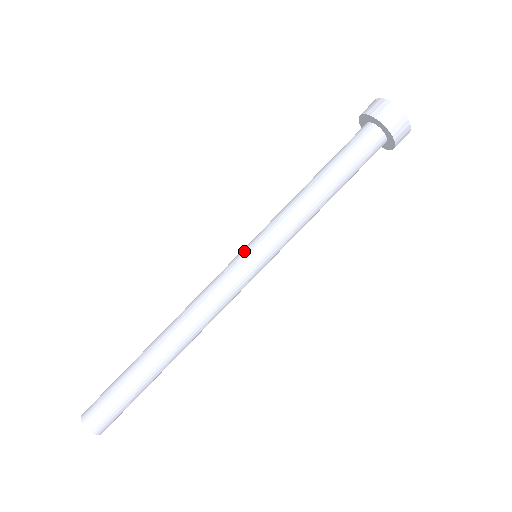
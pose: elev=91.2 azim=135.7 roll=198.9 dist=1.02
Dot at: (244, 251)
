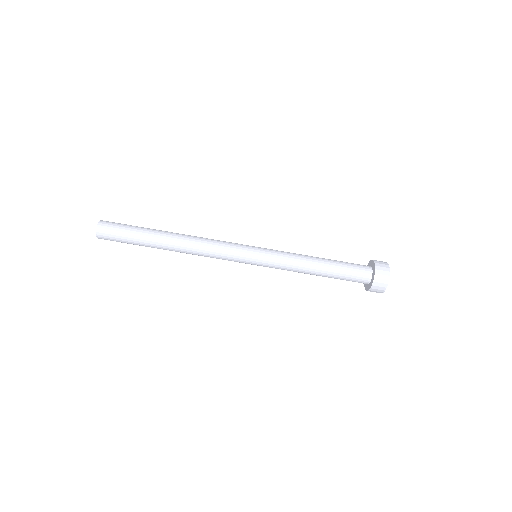
Dot at: (254, 249)
